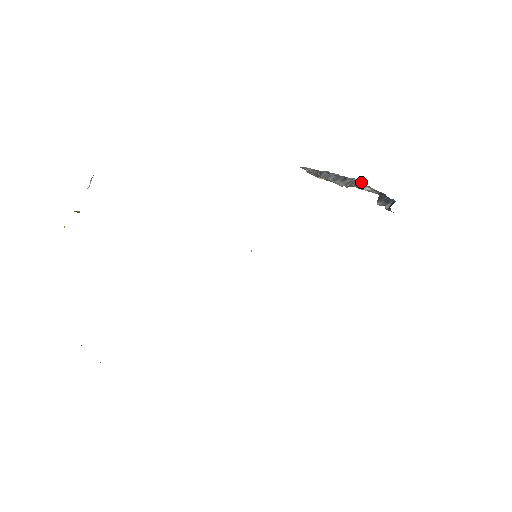
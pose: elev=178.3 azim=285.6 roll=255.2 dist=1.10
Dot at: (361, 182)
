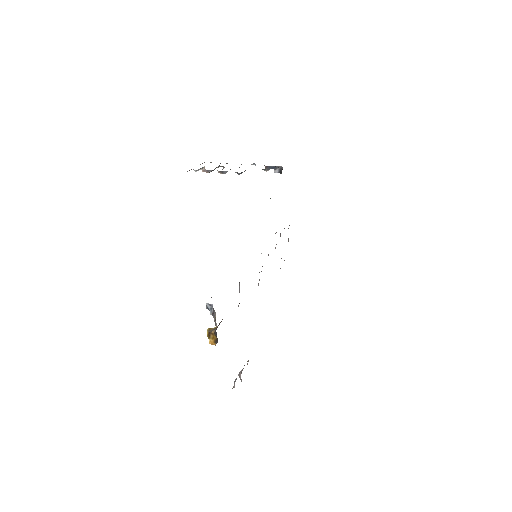
Dot at: (265, 169)
